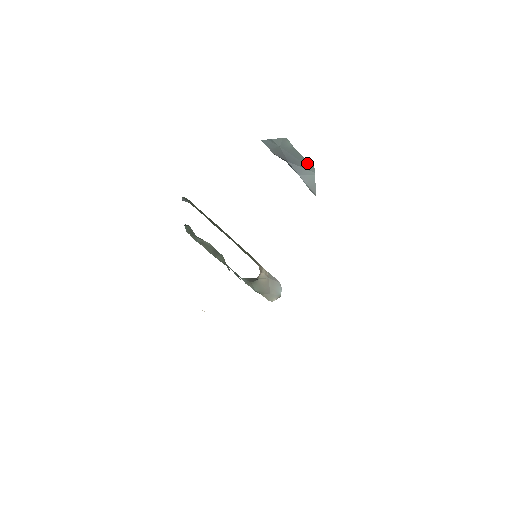
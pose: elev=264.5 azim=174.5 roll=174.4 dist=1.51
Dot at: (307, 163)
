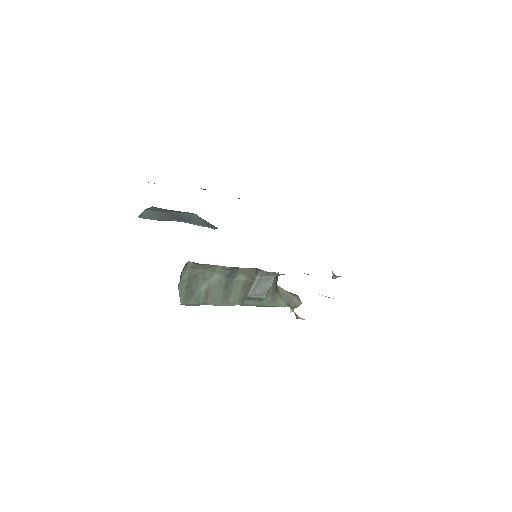
Dot at: (185, 213)
